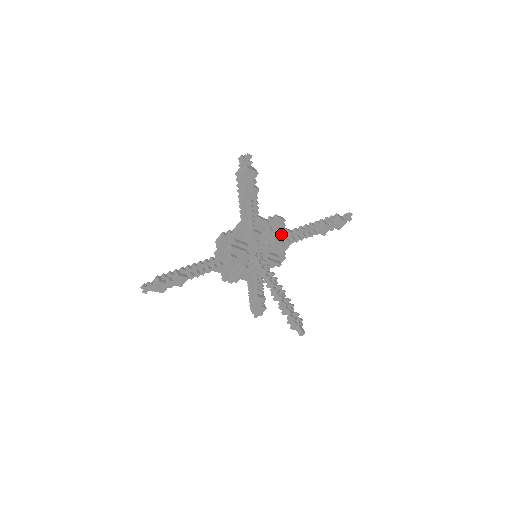
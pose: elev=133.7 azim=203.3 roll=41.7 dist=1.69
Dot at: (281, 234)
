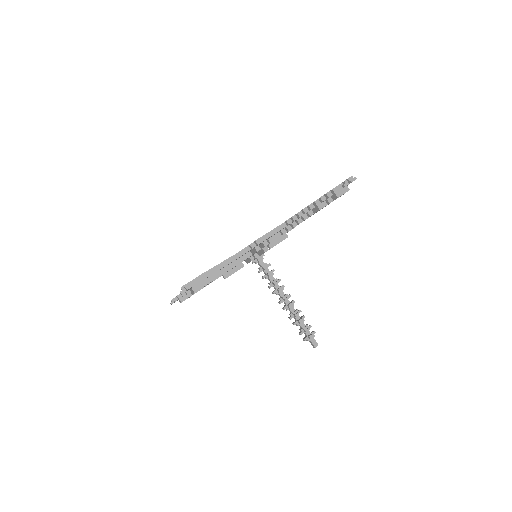
Dot at: occluded
